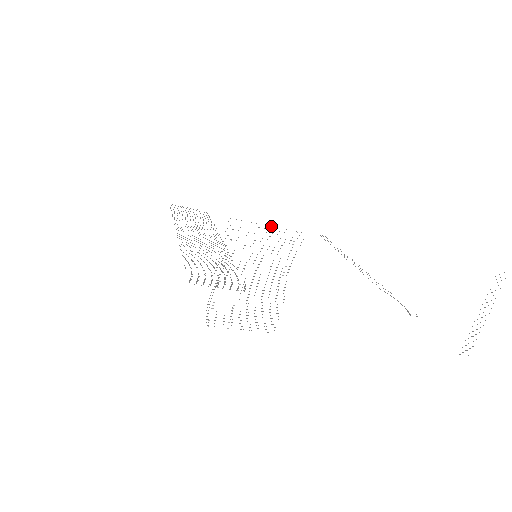
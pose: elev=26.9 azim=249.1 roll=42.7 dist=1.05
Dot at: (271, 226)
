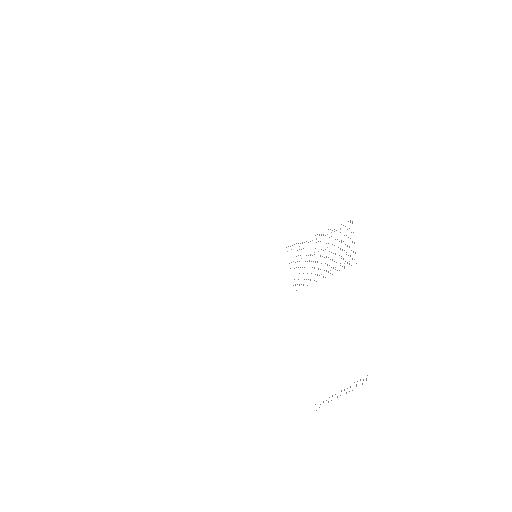
Dot at: occluded
